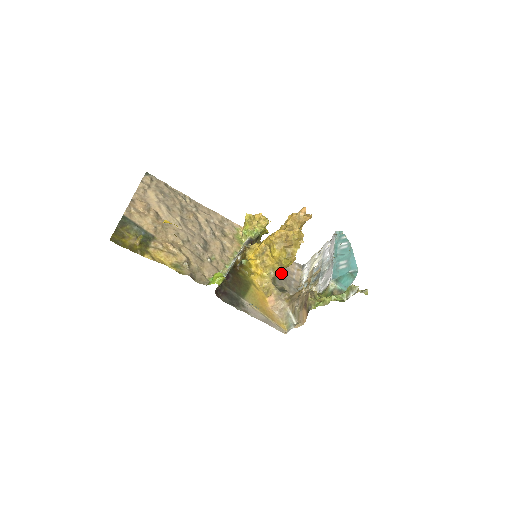
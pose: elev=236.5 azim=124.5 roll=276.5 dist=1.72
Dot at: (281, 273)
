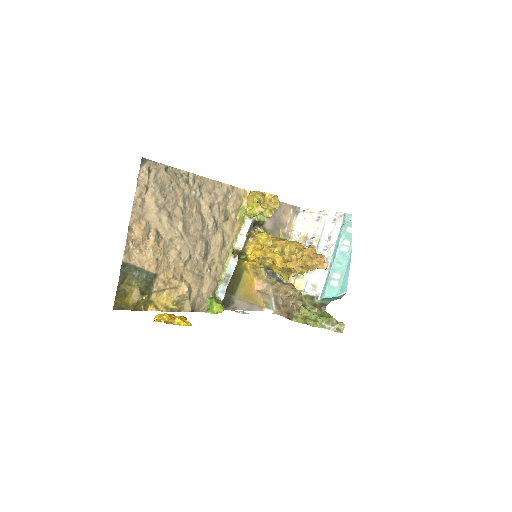
Dot at: (274, 233)
